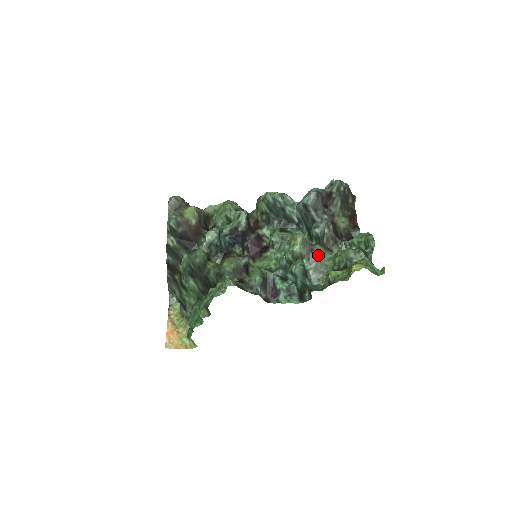
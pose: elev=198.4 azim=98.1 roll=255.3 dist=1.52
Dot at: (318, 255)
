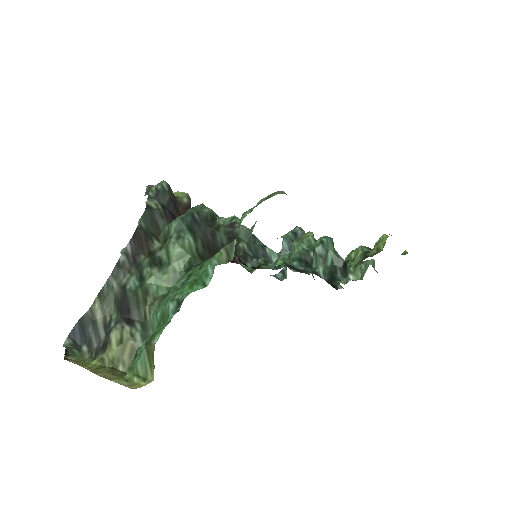
Dot at: occluded
